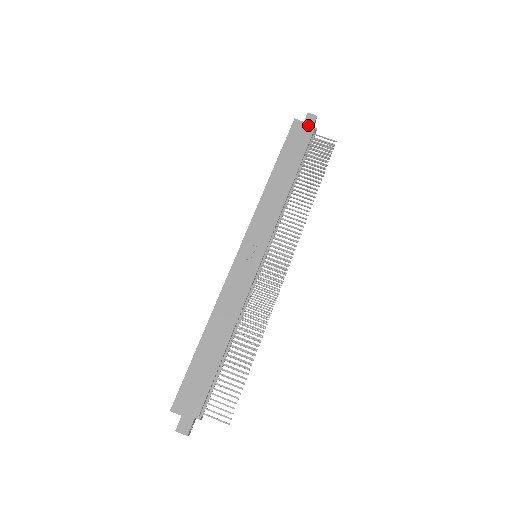
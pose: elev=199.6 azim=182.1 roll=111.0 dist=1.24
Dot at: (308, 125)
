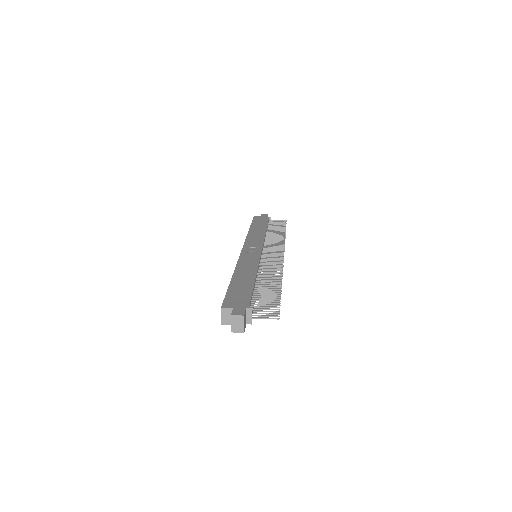
Dot at: (264, 217)
